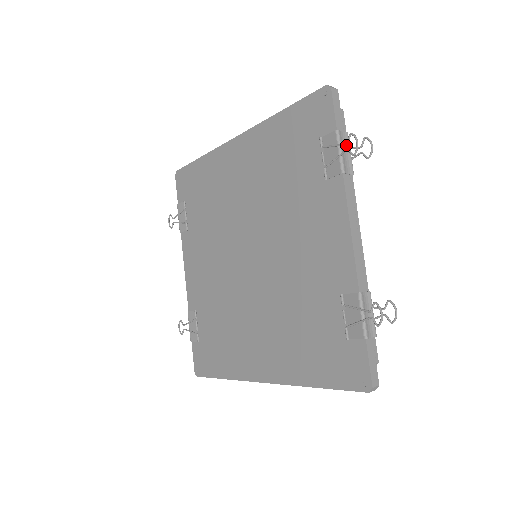
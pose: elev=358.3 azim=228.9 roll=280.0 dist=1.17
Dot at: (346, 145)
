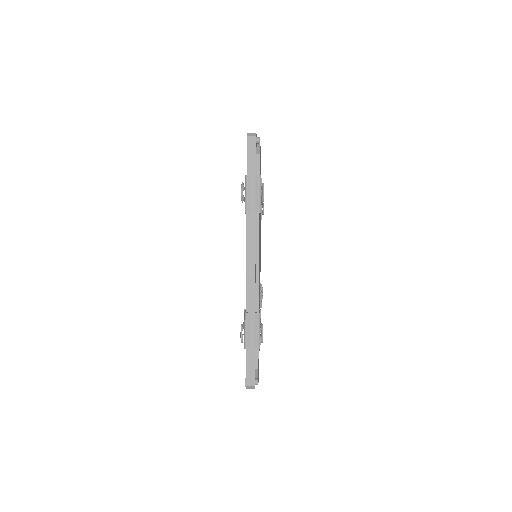
Dot at: (256, 187)
